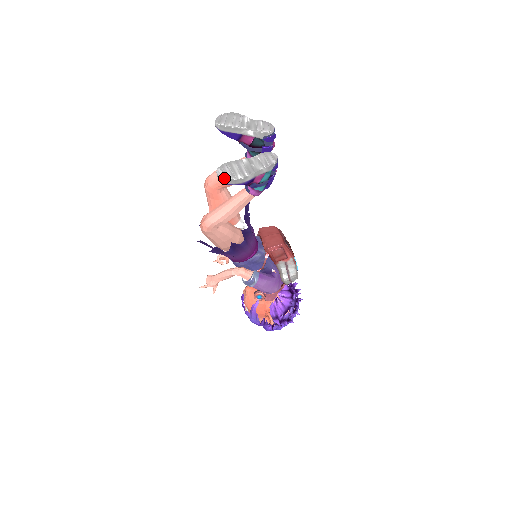
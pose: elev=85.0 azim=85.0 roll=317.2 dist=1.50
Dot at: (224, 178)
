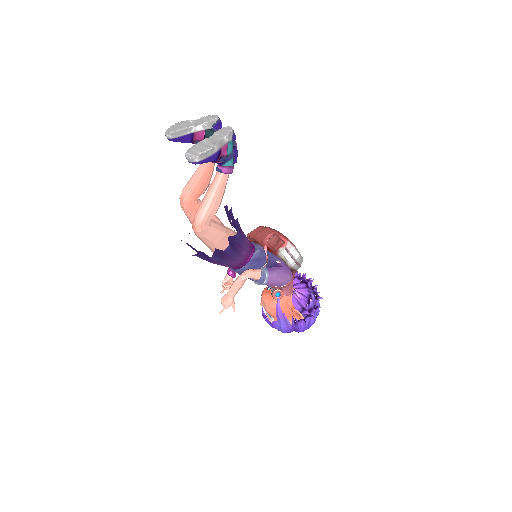
Dot at: (195, 156)
